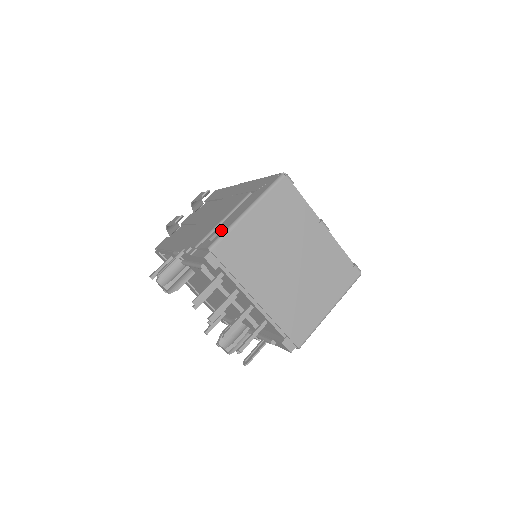
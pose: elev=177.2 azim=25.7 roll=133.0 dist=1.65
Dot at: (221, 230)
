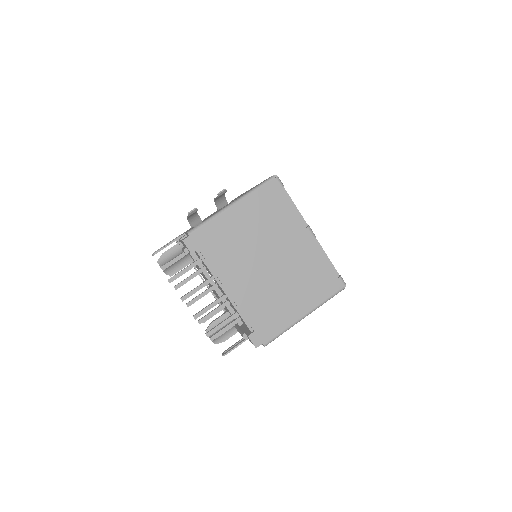
Dot at: occluded
